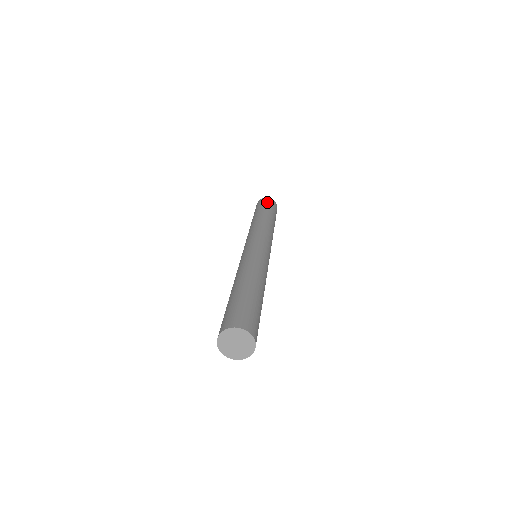
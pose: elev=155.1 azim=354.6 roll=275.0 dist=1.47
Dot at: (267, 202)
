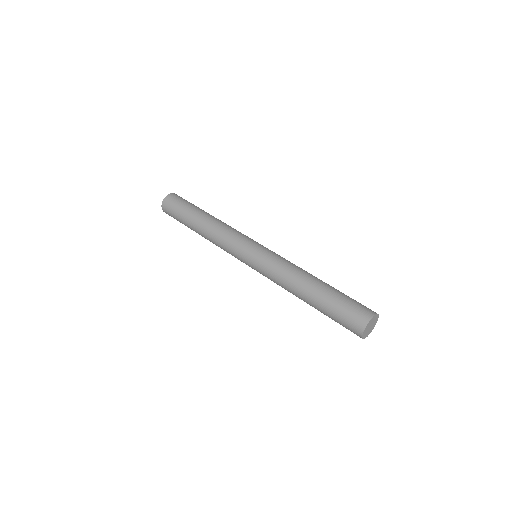
Dot at: (176, 202)
